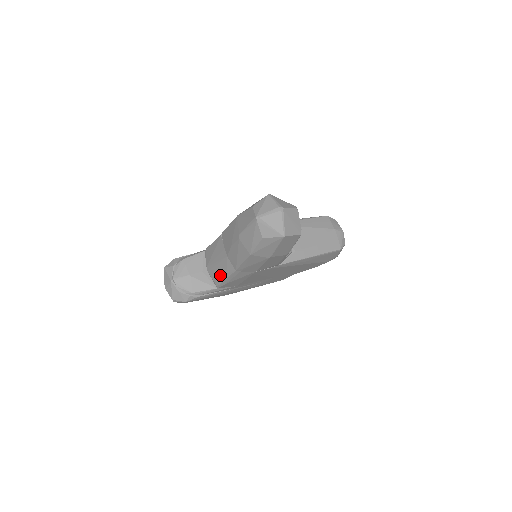
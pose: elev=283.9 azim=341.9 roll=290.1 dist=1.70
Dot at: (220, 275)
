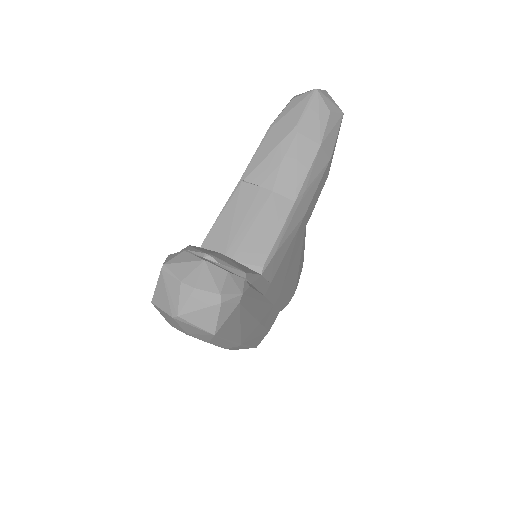
Dot at: (265, 237)
